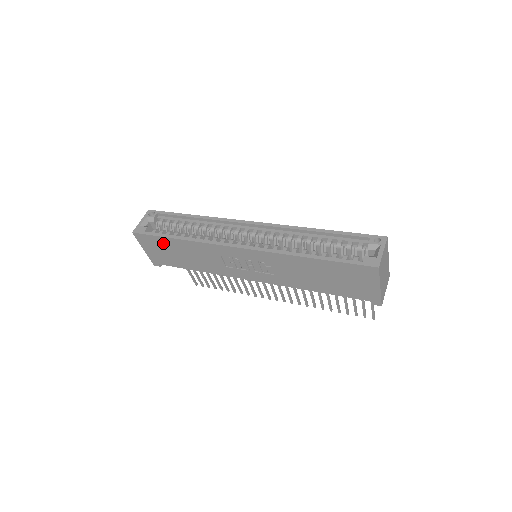
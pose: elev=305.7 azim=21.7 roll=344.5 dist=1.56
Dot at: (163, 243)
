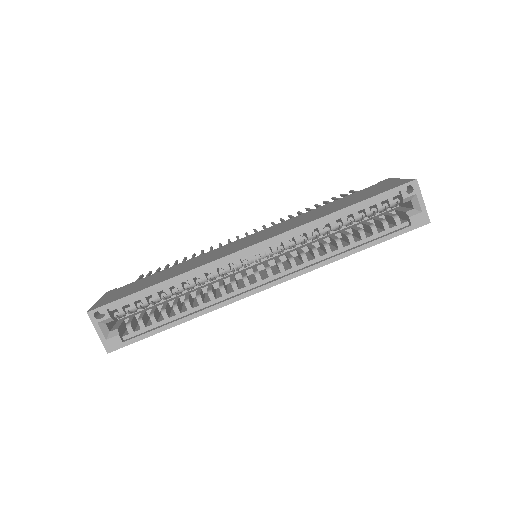
Dot at: occluded
